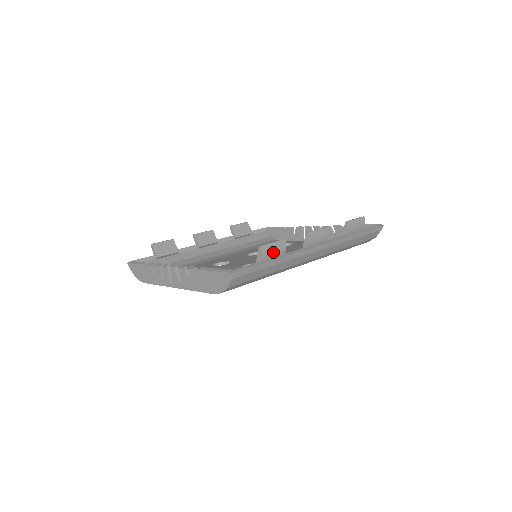
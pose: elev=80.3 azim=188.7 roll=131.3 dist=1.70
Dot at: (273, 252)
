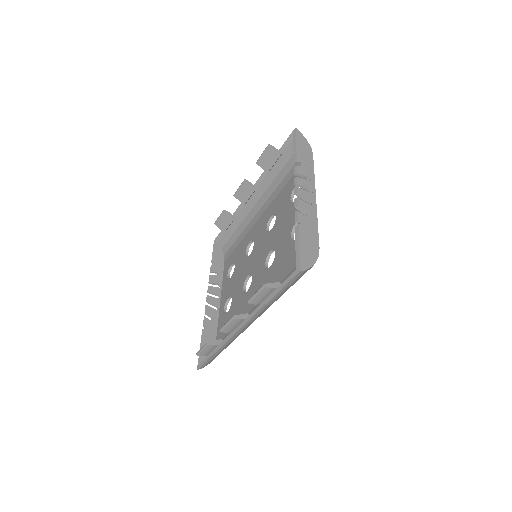
Dot at: (209, 351)
